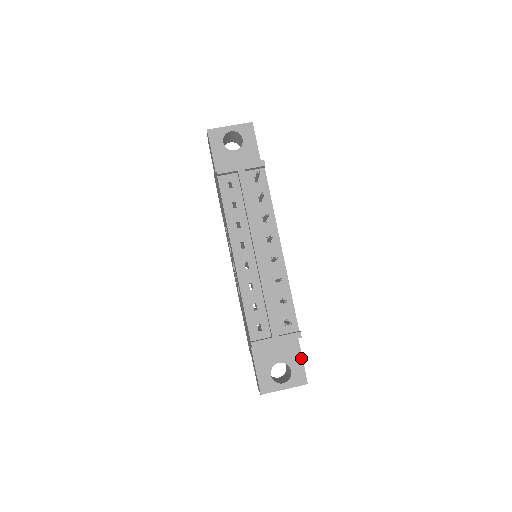
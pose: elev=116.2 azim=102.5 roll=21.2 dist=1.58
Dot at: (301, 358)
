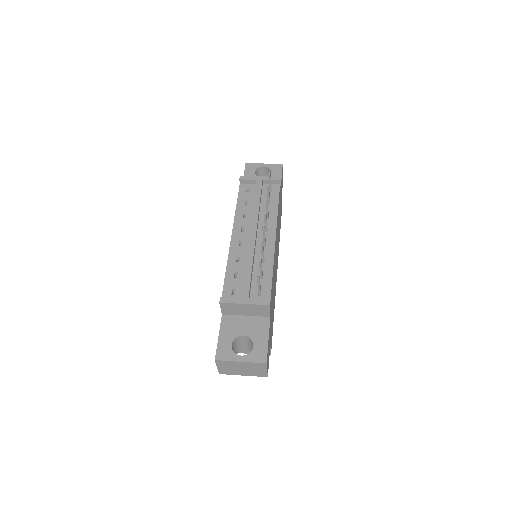
Dot at: (267, 337)
